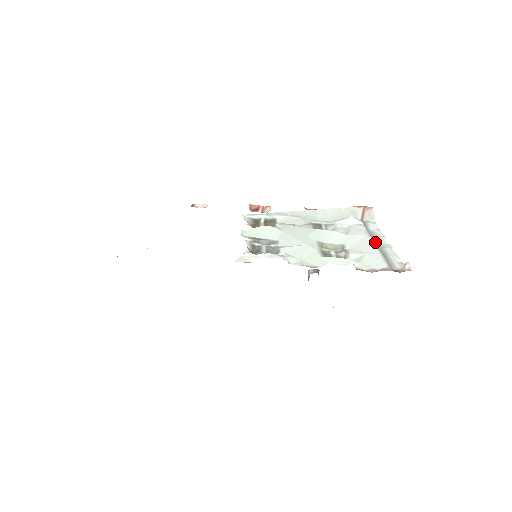
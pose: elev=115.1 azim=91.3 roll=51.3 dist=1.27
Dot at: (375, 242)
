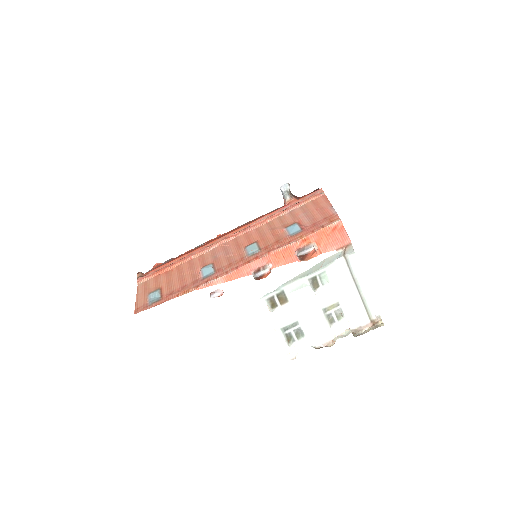
Dot at: (358, 290)
